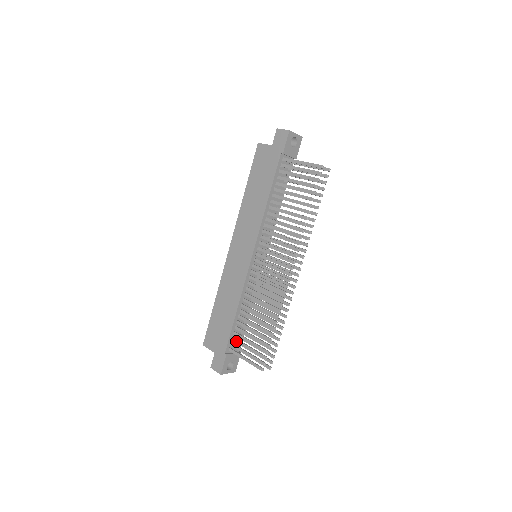
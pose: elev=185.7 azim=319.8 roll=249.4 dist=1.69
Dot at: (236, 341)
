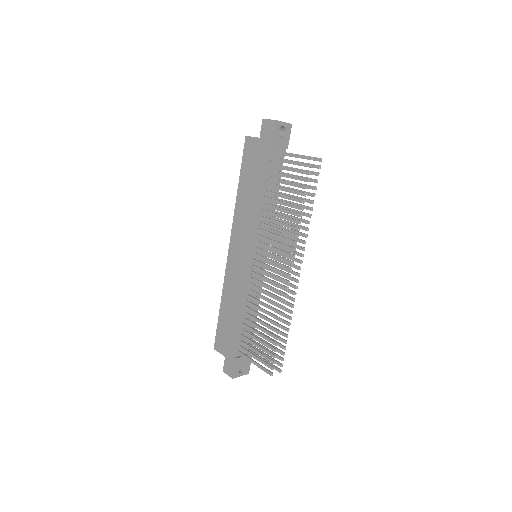
Dot at: (244, 345)
